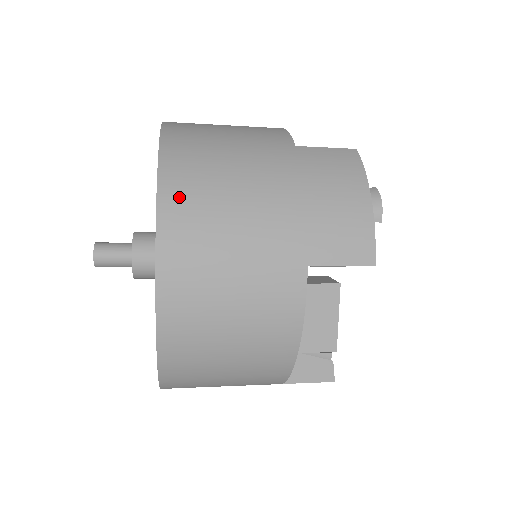
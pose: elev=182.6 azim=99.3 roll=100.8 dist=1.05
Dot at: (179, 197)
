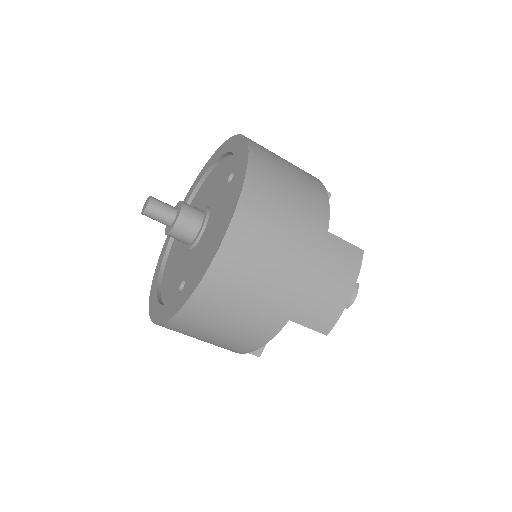
Dot at: occluded
